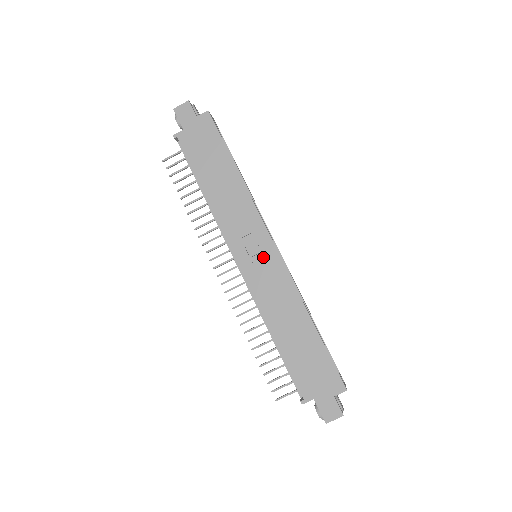
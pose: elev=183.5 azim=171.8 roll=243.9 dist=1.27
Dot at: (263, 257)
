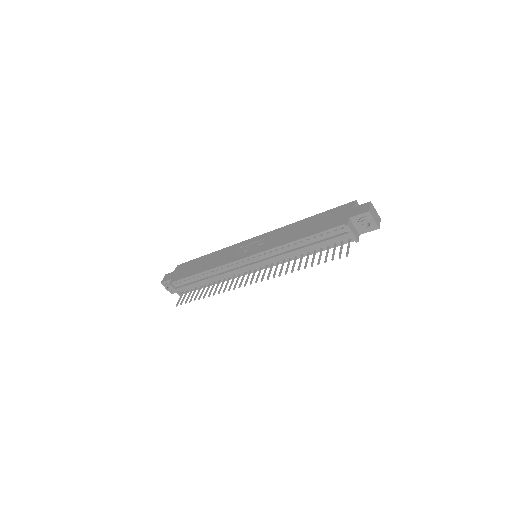
Dot at: (255, 244)
